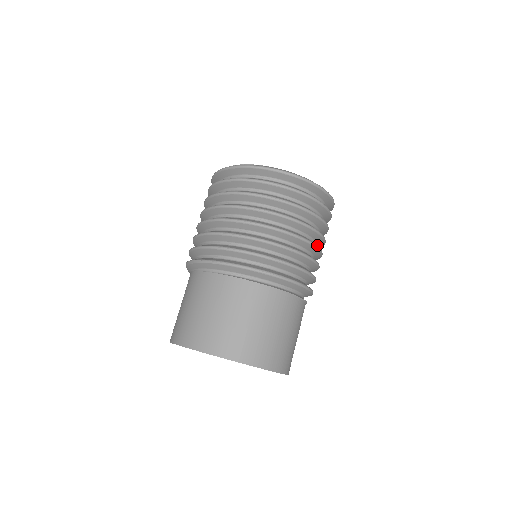
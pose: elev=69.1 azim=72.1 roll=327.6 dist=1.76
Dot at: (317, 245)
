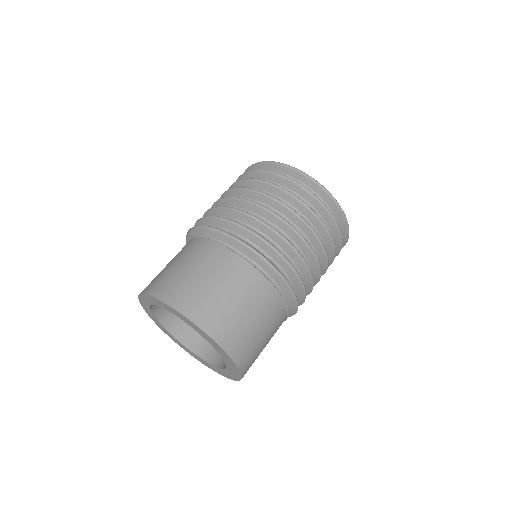
Dot at: occluded
